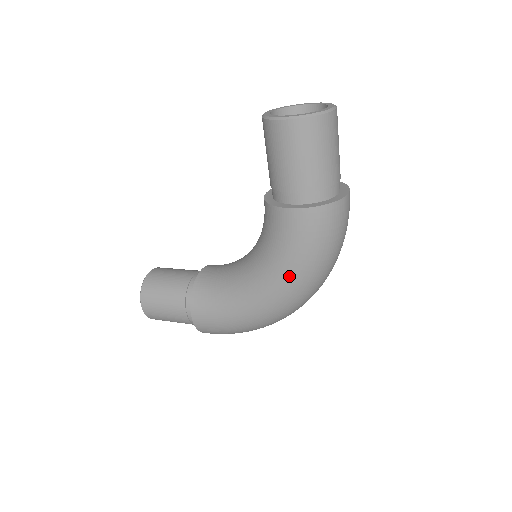
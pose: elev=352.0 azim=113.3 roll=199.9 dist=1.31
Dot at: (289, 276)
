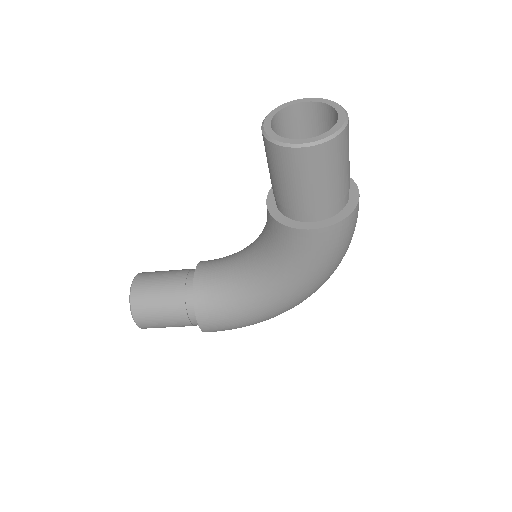
Dot at: (307, 282)
